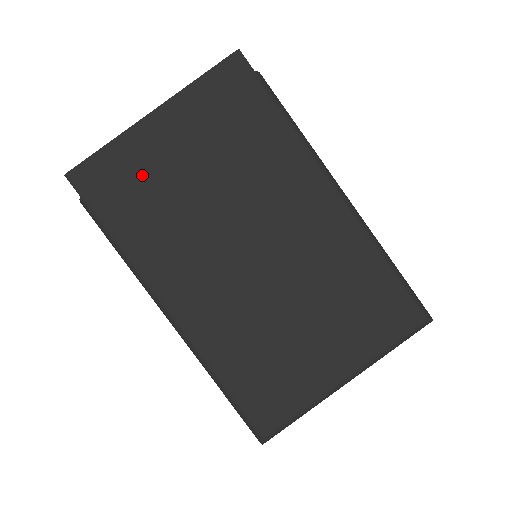
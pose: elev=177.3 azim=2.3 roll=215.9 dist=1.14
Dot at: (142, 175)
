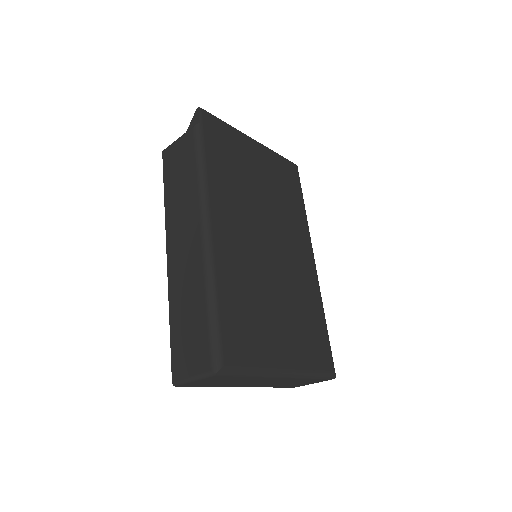
Dot at: (236, 153)
